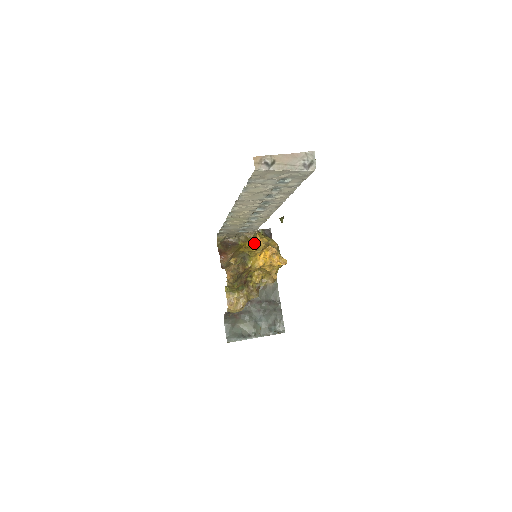
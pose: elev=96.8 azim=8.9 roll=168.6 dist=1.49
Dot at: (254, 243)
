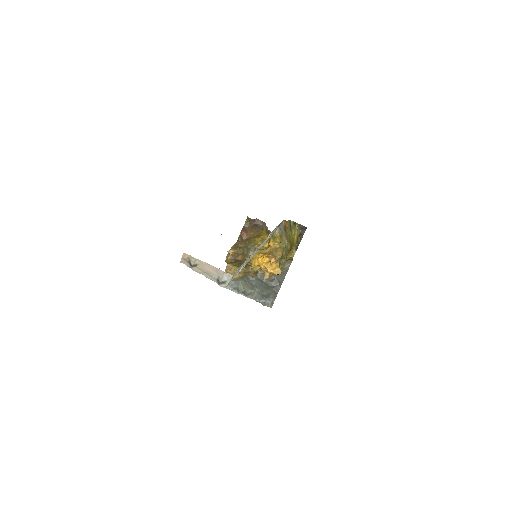
Dot at: occluded
